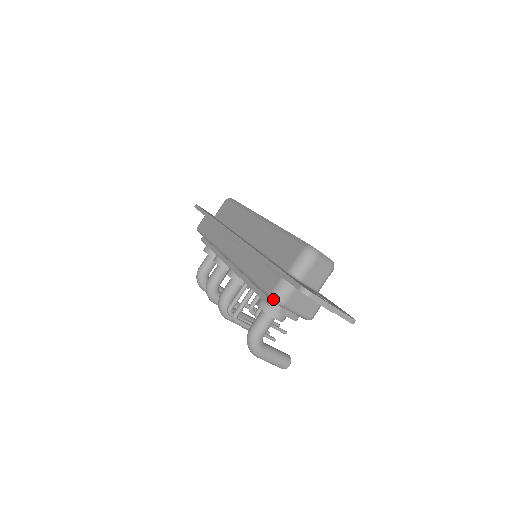
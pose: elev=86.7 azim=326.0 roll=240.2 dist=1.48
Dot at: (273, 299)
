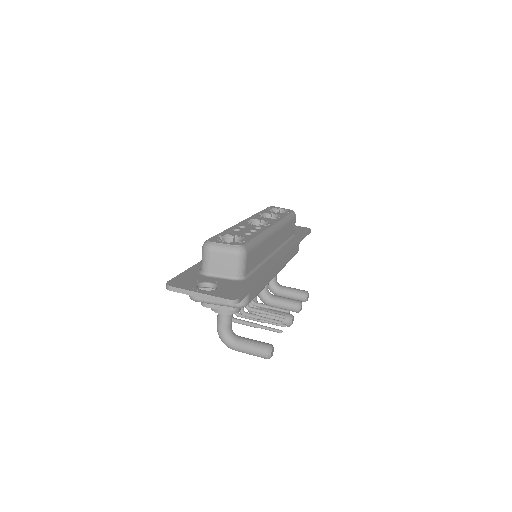
Dot at: occluded
